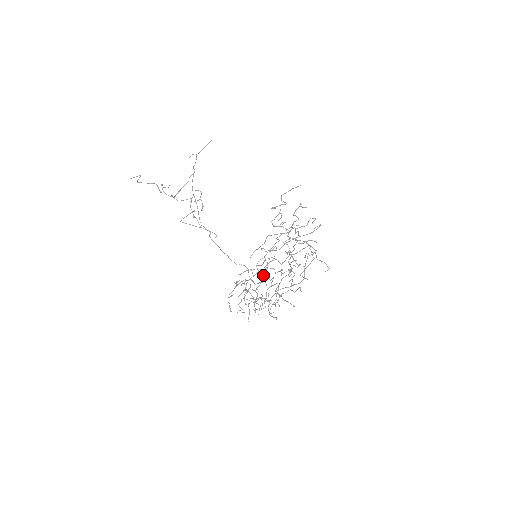
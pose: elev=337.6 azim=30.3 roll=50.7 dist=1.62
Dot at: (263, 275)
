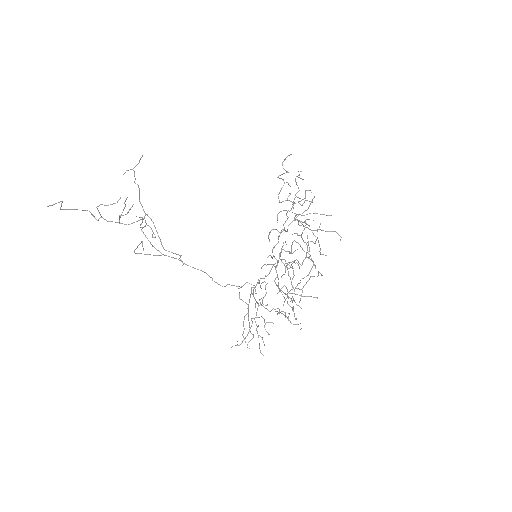
Dot at: (285, 263)
